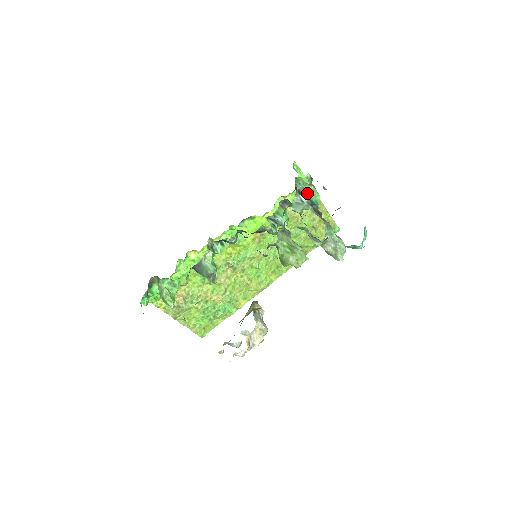
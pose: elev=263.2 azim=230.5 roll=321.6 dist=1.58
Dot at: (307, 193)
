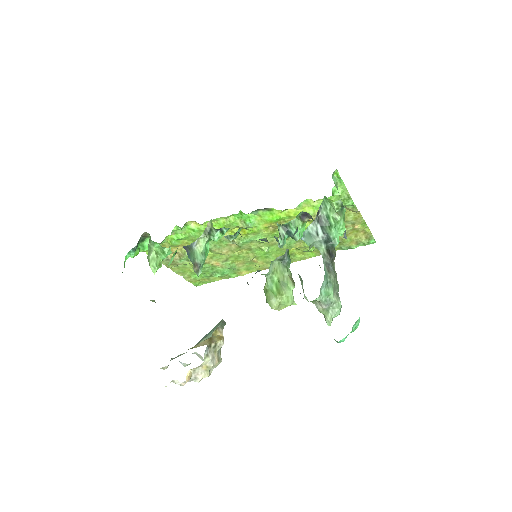
Dot at: (328, 224)
